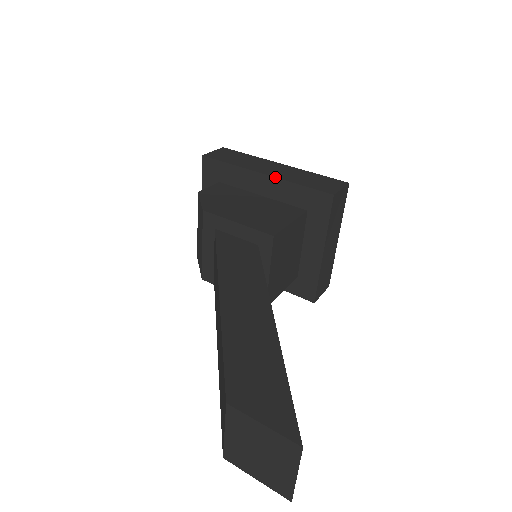
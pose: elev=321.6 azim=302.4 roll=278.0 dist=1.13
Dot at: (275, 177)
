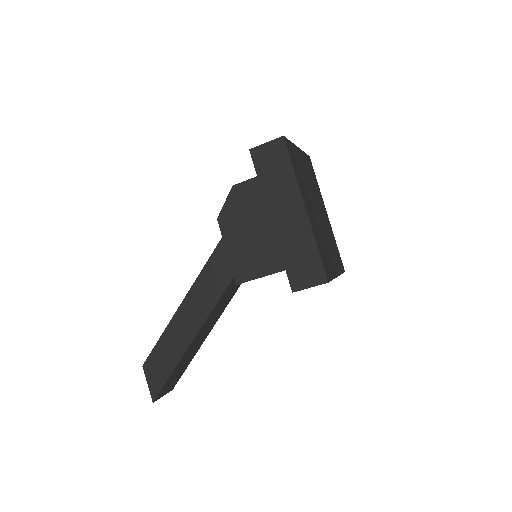
Dot at: (274, 233)
